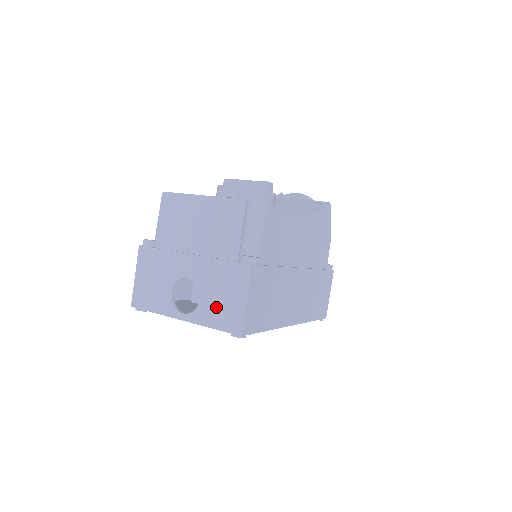
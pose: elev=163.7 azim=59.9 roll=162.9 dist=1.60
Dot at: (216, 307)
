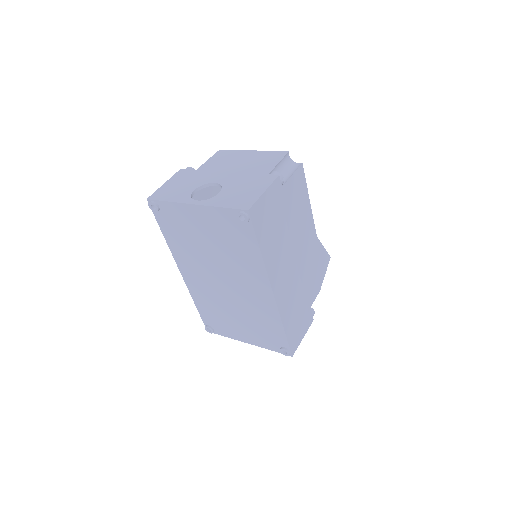
Dot at: (233, 196)
